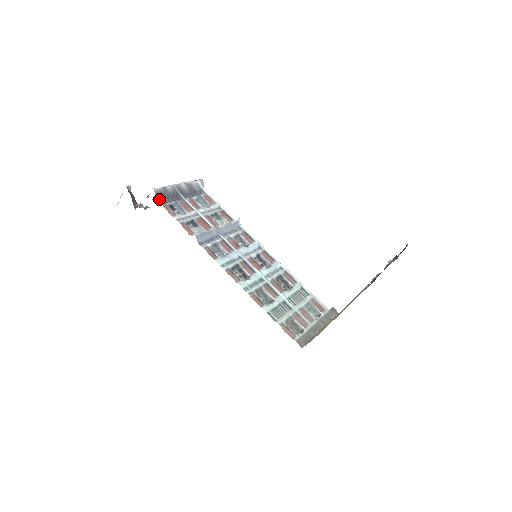
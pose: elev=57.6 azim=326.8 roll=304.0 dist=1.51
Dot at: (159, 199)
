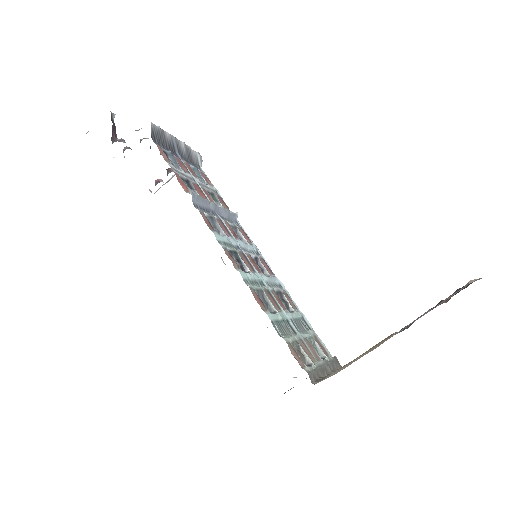
Dot at: (153, 137)
